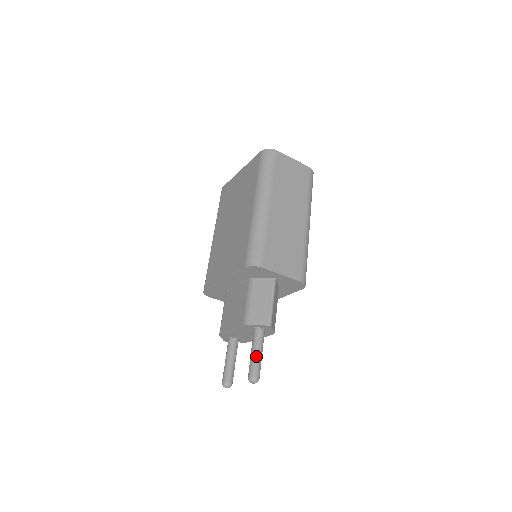
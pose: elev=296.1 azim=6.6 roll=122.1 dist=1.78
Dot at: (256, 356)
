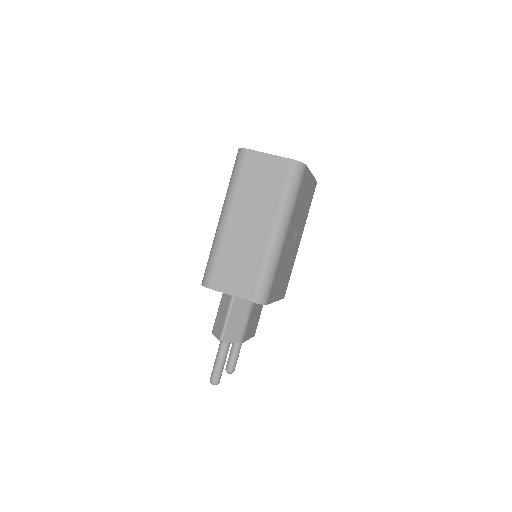
Dot at: (216, 363)
